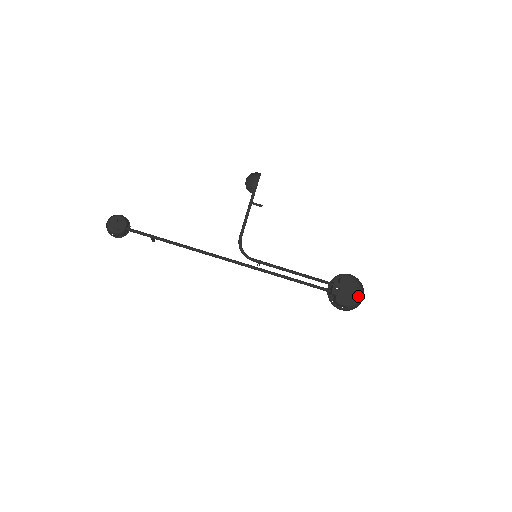
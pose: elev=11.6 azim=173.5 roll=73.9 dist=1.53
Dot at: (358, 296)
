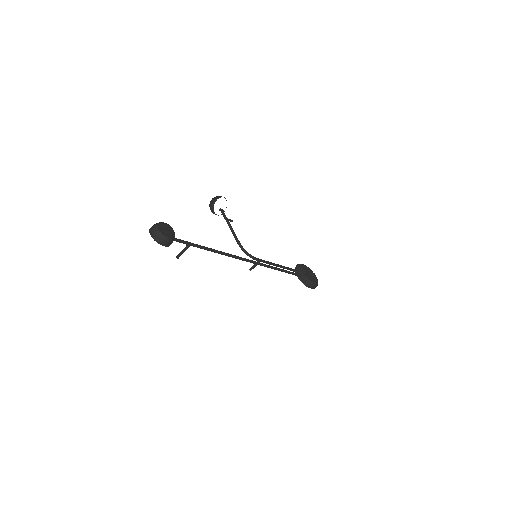
Dot at: (314, 276)
